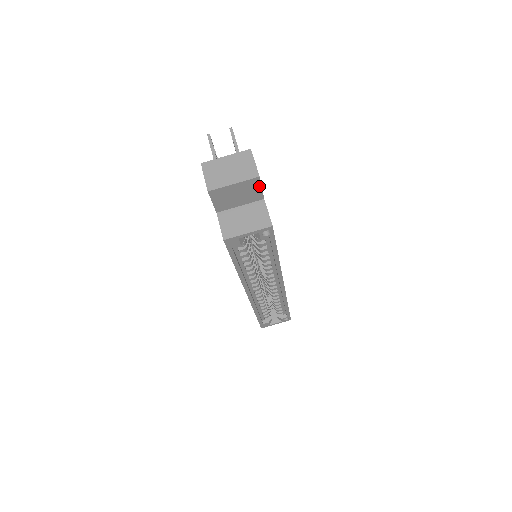
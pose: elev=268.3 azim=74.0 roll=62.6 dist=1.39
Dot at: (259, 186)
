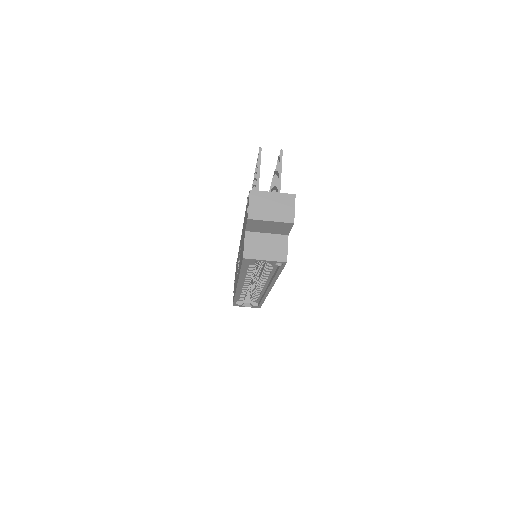
Dot at: (290, 228)
